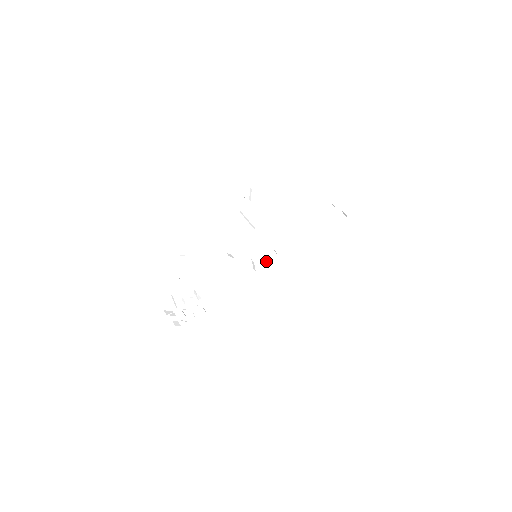
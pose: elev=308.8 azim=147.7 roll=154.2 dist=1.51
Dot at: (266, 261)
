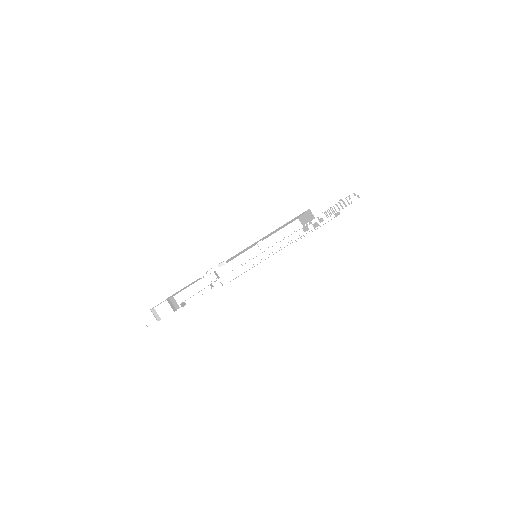
Dot at: occluded
